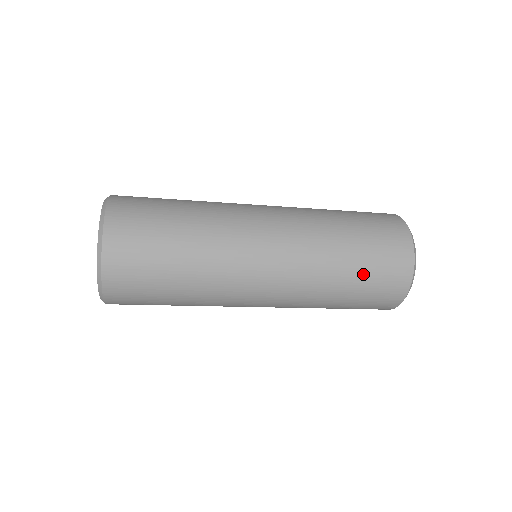
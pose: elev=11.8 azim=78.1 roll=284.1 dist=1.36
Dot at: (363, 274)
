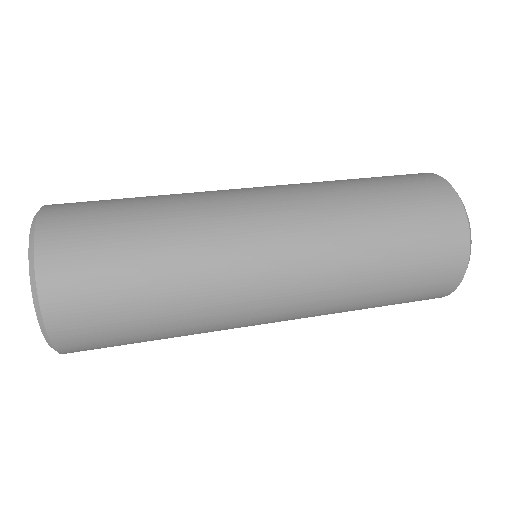
Dot at: occluded
